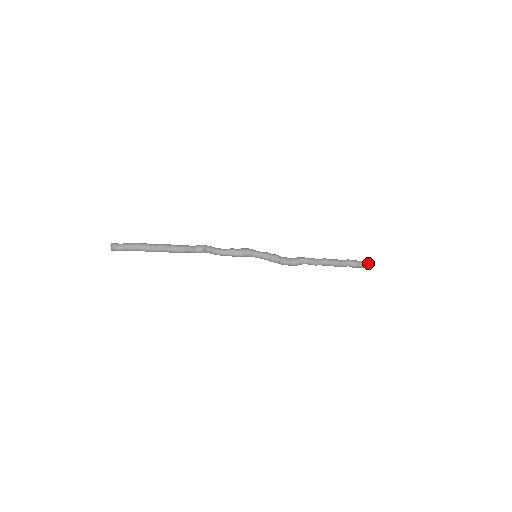
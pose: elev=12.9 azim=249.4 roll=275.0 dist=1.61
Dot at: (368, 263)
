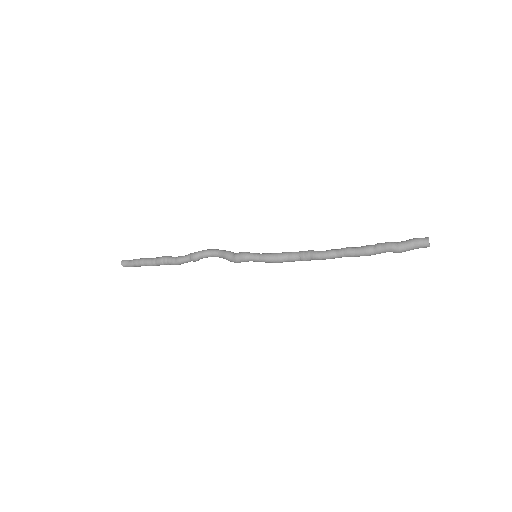
Dot at: (424, 245)
